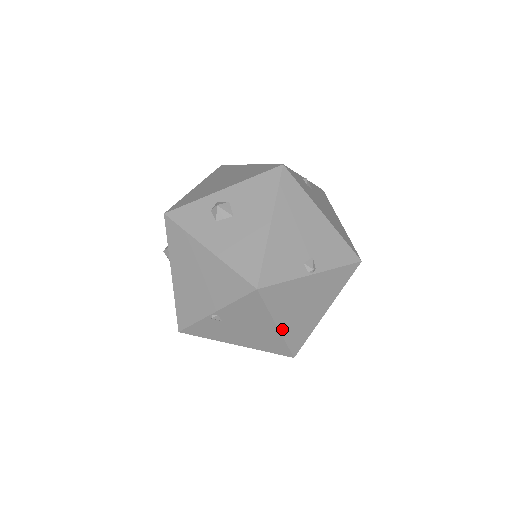
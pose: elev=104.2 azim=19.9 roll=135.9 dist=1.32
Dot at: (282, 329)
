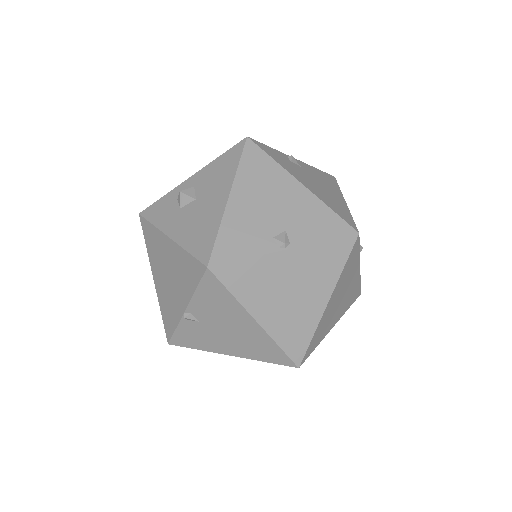
Dot at: (265, 325)
